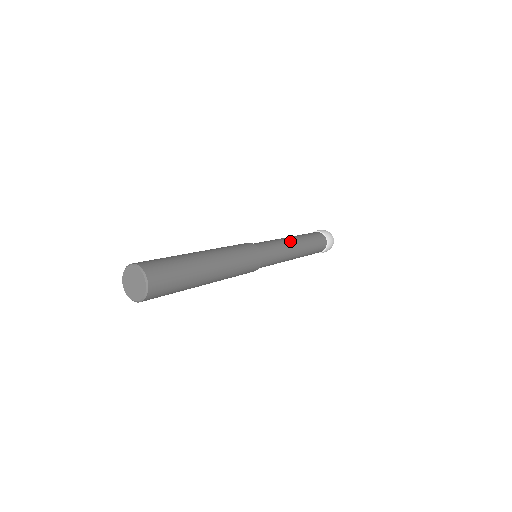
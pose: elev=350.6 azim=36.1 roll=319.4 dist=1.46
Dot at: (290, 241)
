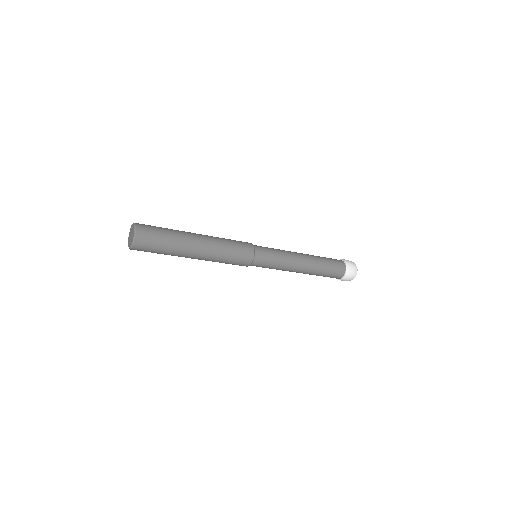
Dot at: (297, 260)
